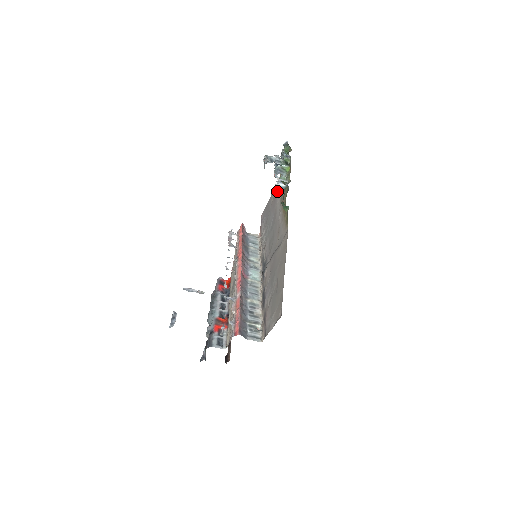
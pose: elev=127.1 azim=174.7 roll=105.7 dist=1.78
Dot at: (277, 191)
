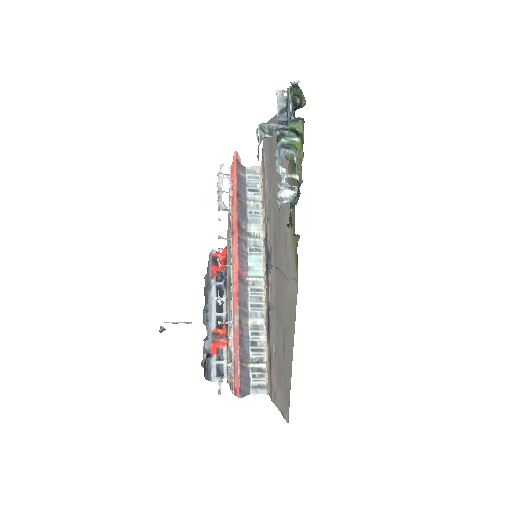
Dot at: occluded
